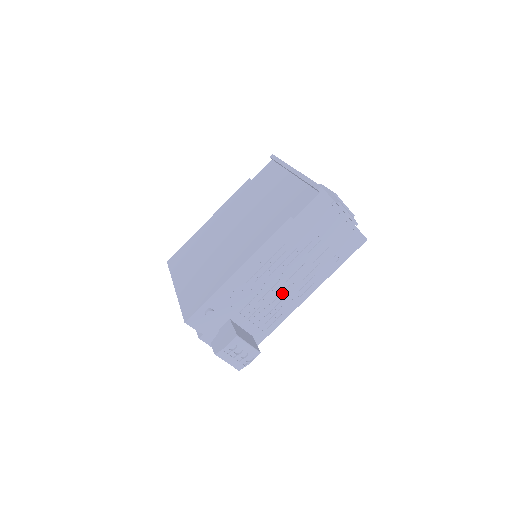
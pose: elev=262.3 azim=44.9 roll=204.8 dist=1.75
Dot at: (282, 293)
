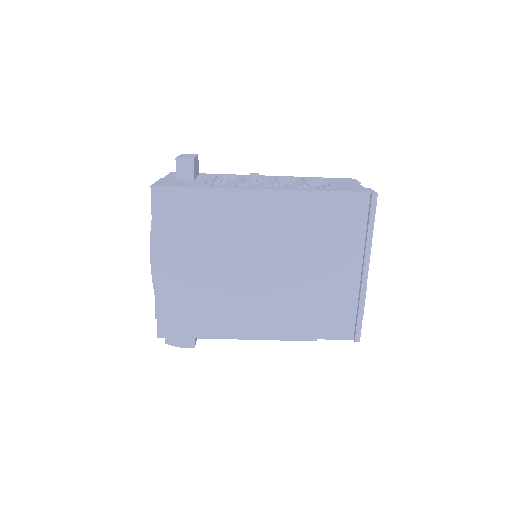
Dot at: occluded
